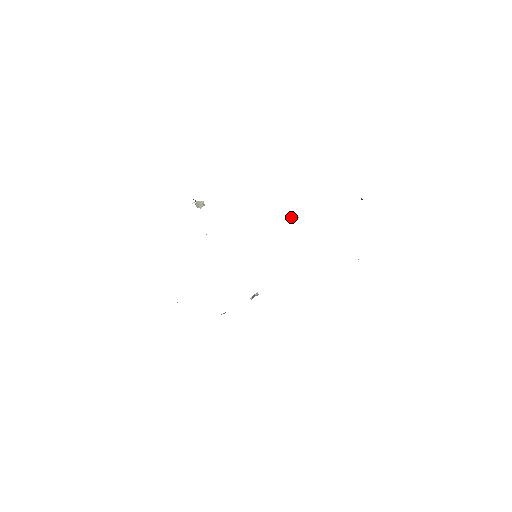
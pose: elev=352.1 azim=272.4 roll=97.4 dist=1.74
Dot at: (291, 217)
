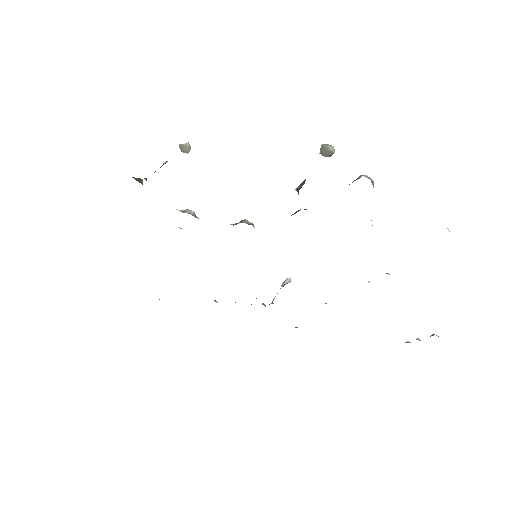
Dot at: (321, 152)
